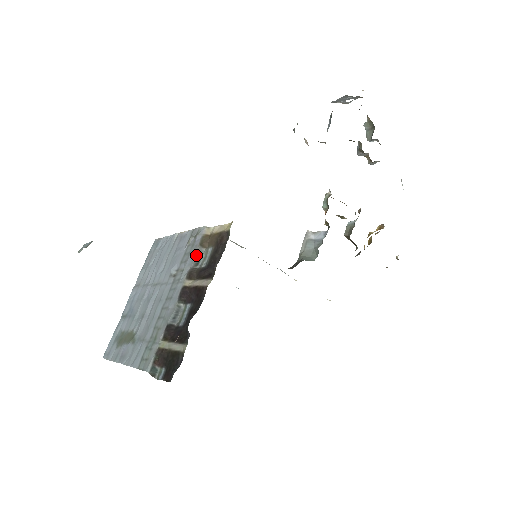
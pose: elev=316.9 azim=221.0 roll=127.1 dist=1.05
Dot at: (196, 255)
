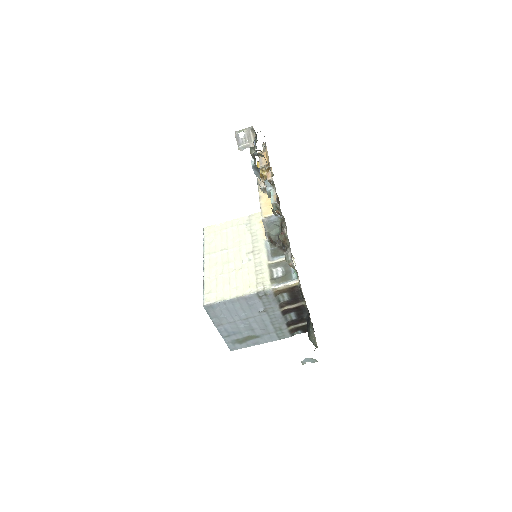
Dot at: (277, 300)
